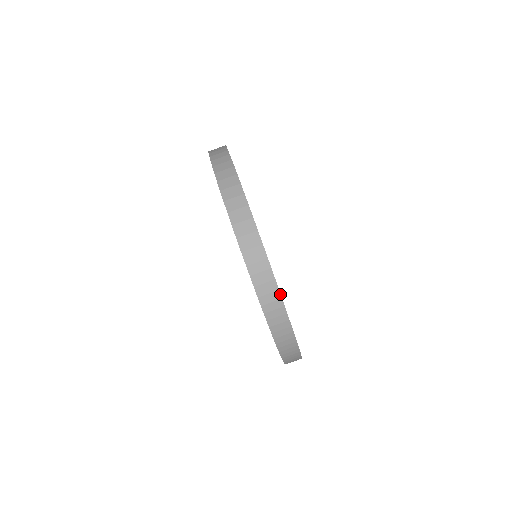
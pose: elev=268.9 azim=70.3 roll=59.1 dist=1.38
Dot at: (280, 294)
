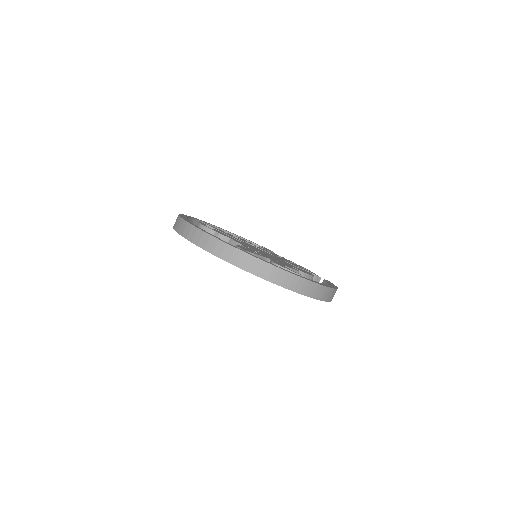
Dot at: (298, 276)
